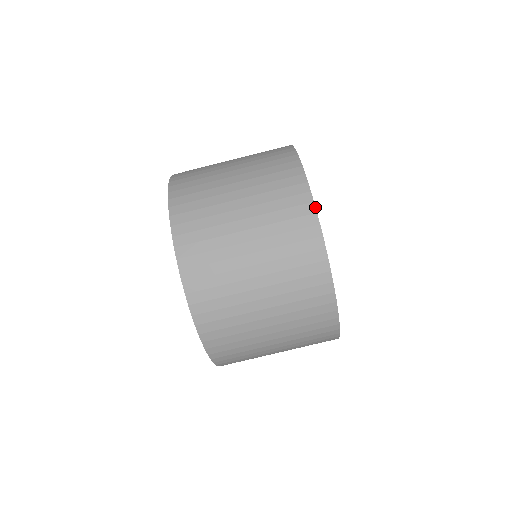
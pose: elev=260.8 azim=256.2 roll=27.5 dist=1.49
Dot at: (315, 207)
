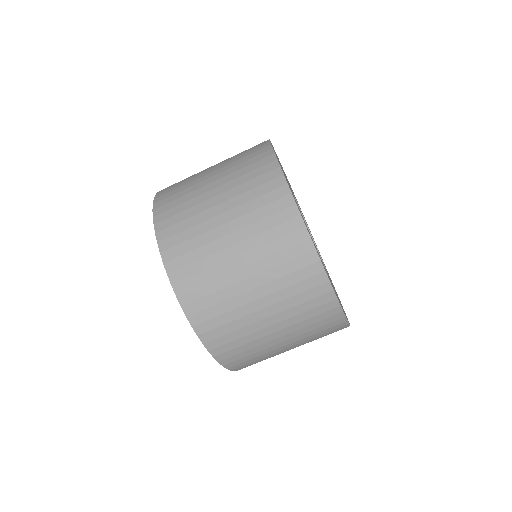
Dot at: (285, 179)
